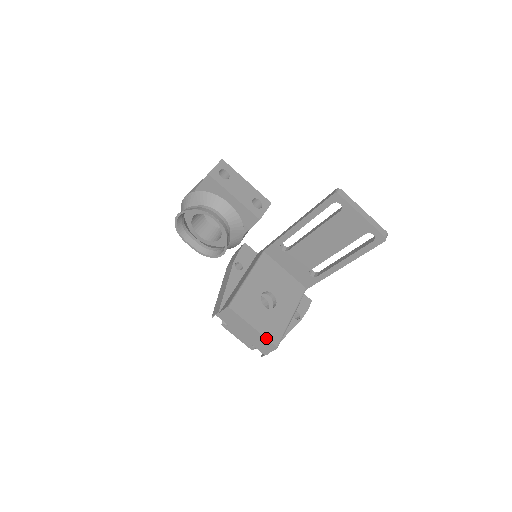
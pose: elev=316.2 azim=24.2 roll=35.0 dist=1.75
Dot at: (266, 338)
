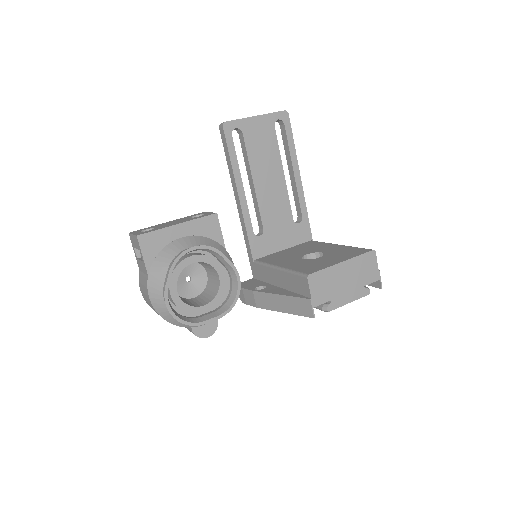
Dot at: (359, 255)
